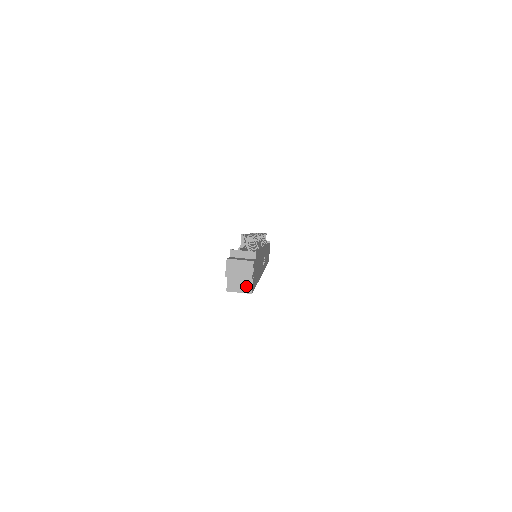
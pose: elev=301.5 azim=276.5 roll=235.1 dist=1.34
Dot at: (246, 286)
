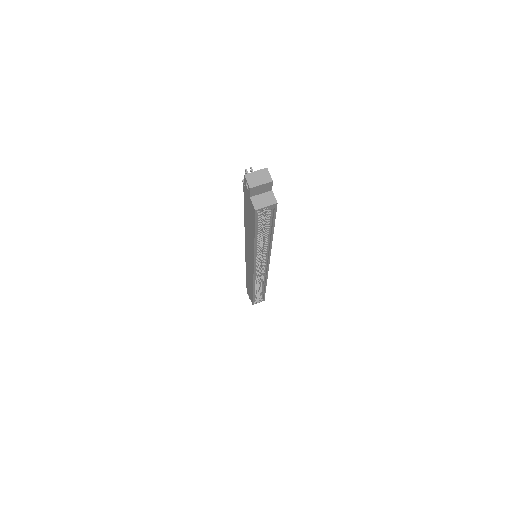
Dot at: (269, 199)
